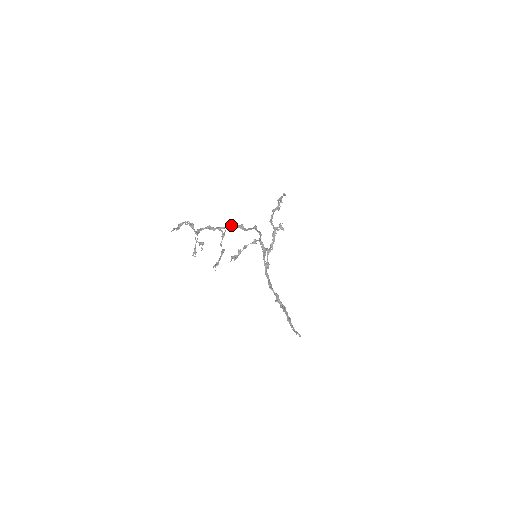
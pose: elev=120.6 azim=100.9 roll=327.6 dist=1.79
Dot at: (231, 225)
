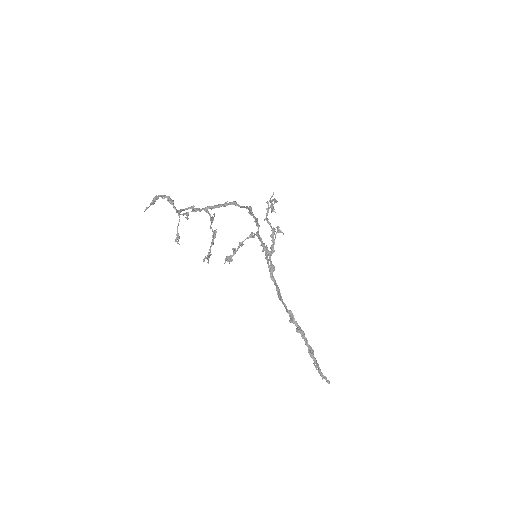
Dot at: (221, 204)
